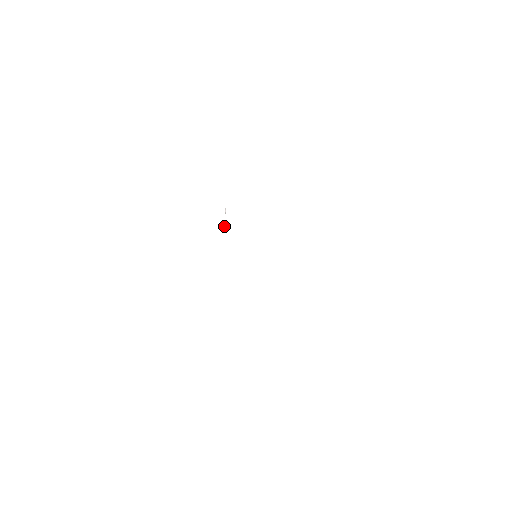
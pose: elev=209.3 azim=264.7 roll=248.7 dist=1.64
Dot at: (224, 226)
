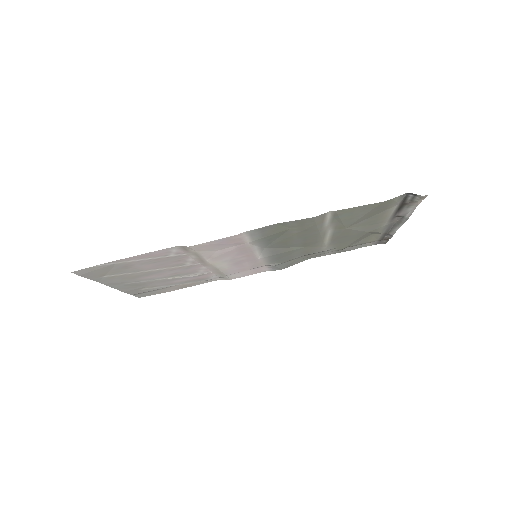
Dot at: (224, 274)
